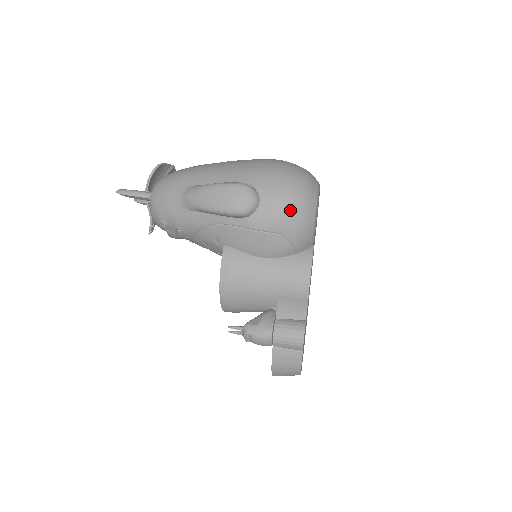
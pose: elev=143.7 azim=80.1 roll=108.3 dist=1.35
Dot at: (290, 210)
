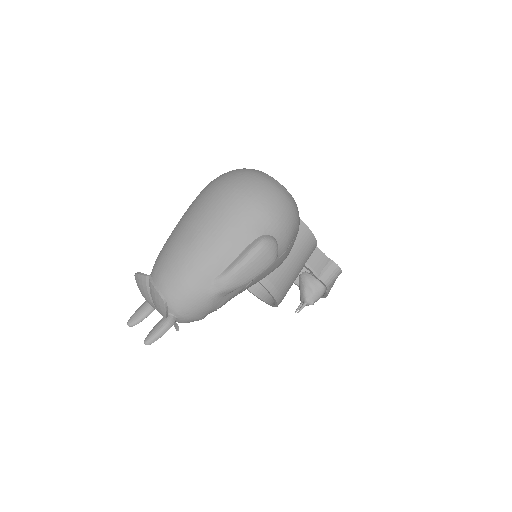
Dot at: (292, 221)
